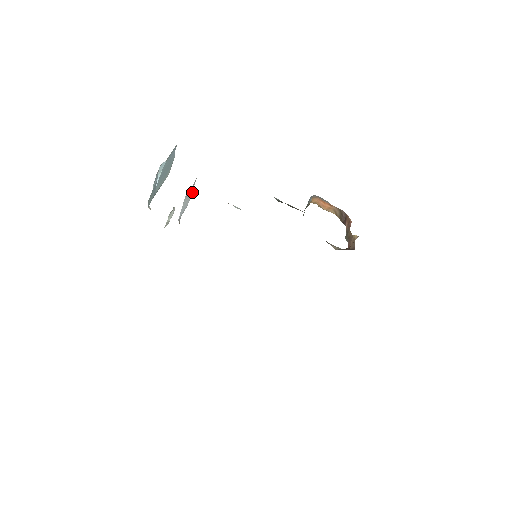
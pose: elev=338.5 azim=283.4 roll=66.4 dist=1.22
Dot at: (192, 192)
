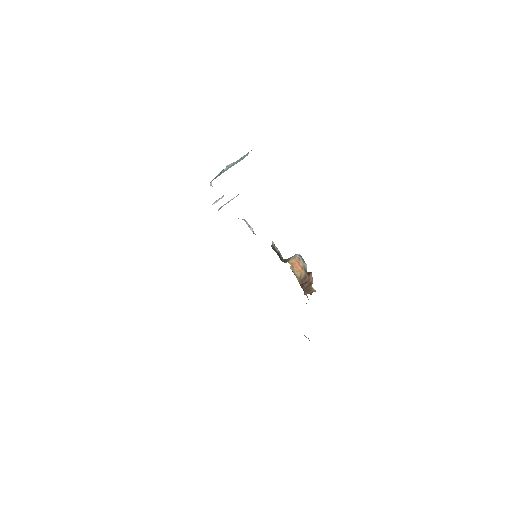
Dot at: occluded
